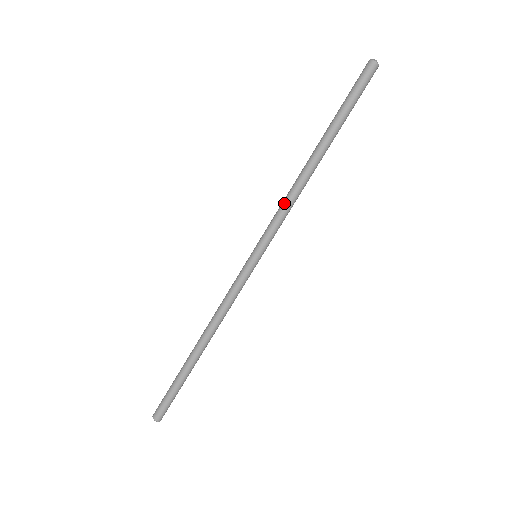
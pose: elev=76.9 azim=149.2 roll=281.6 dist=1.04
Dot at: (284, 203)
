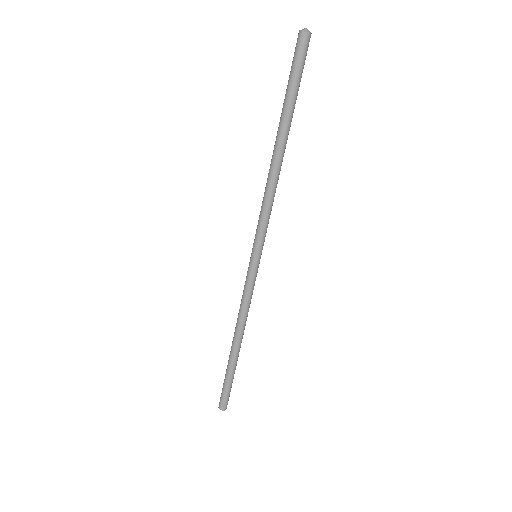
Dot at: occluded
